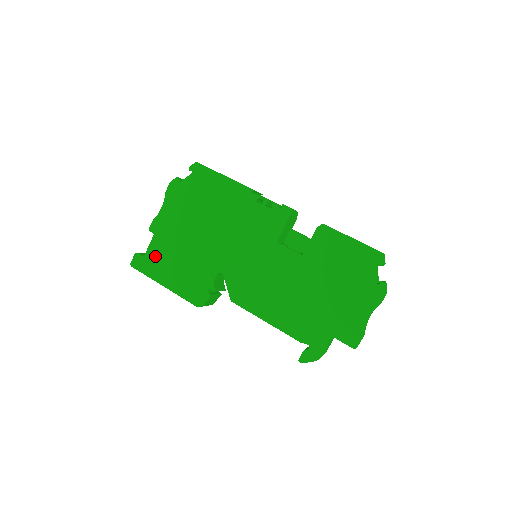
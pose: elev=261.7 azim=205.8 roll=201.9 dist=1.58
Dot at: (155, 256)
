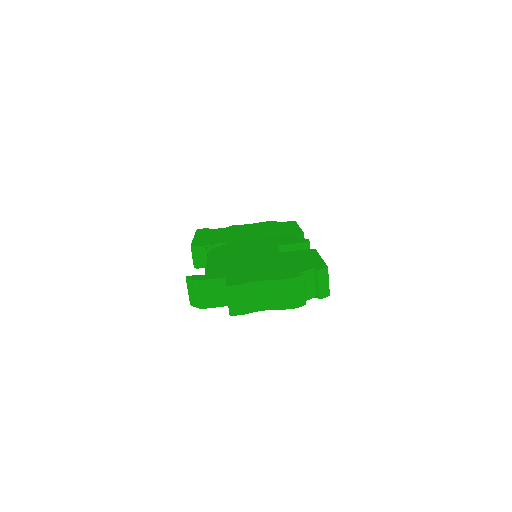
Dot at: (213, 231)
